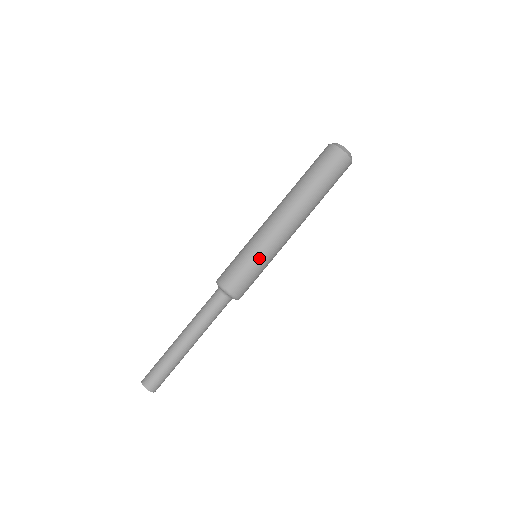
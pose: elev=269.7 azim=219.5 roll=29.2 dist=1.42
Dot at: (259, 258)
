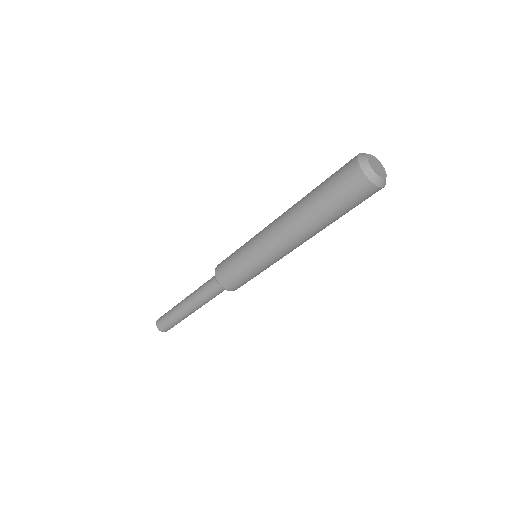
Dot at: occluded
